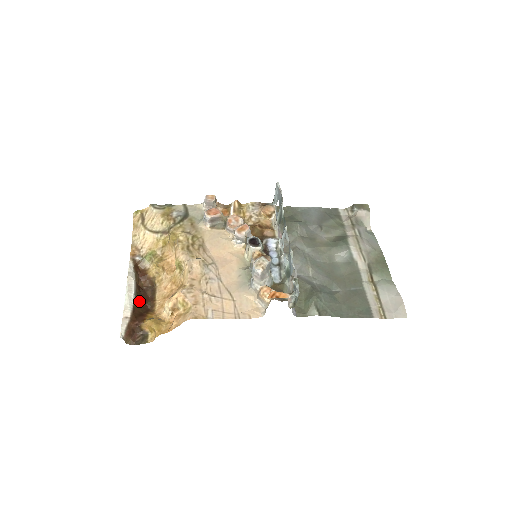
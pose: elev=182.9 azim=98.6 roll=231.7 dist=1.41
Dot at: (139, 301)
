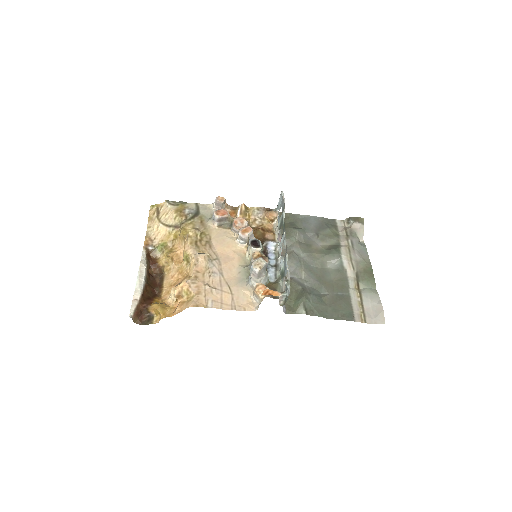
Dot at: (148, 286)
